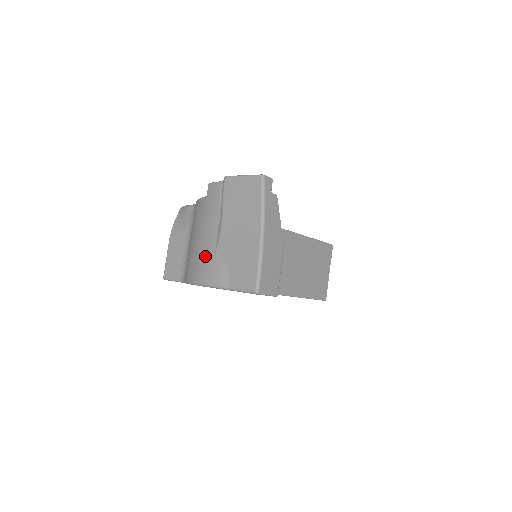
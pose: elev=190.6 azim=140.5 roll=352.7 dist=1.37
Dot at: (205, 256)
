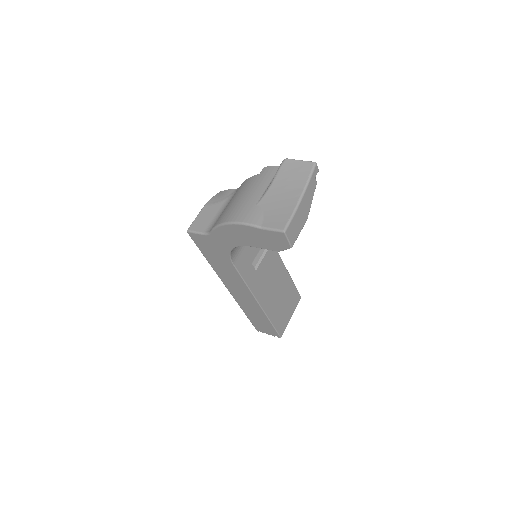
Dot at: (246, 206)
